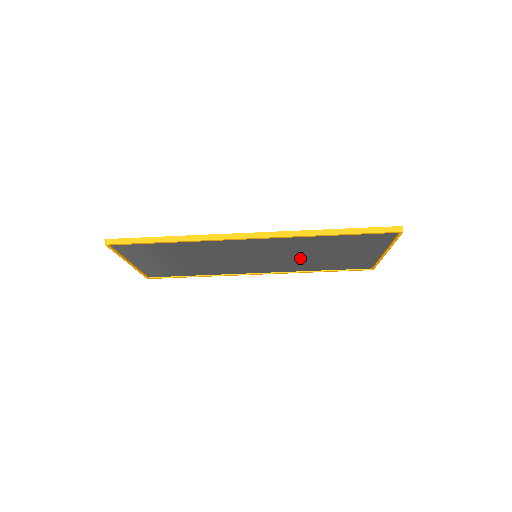
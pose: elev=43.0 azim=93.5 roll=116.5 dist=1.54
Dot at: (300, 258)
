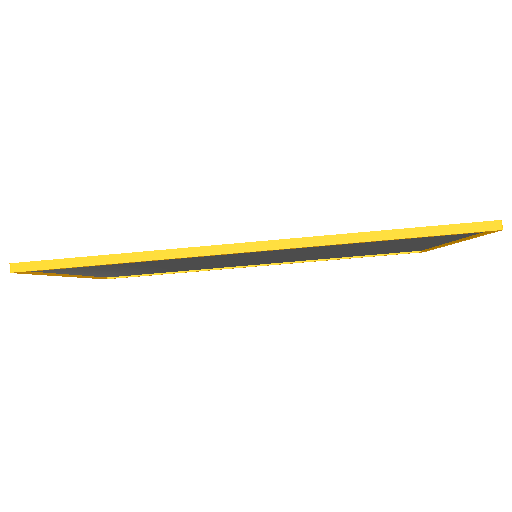
Dot at: (322, 253)
